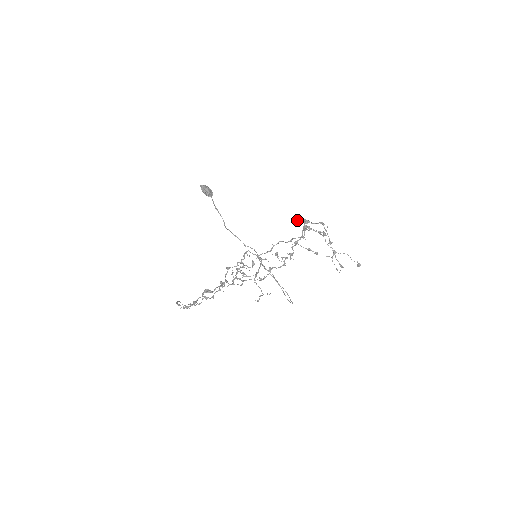
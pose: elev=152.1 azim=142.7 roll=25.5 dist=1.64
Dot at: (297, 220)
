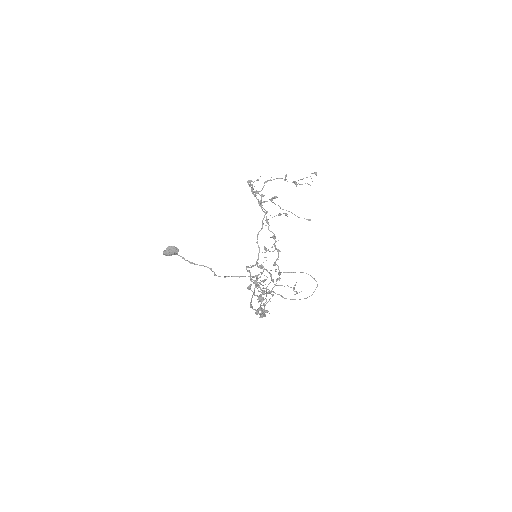
Dot at: occluded
